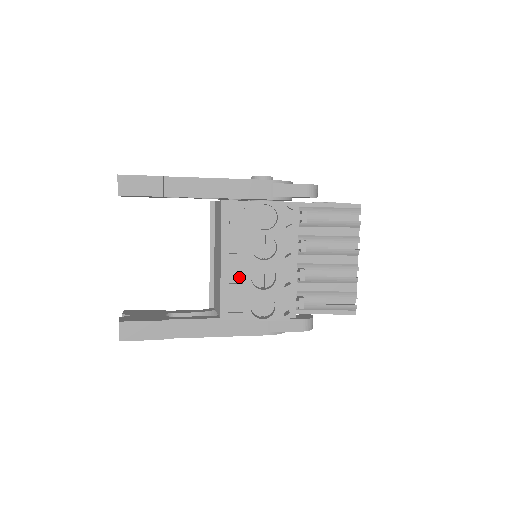
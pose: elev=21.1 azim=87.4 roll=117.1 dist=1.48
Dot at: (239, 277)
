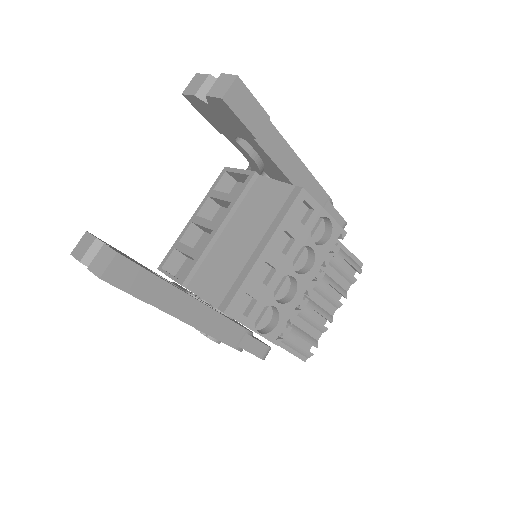
Dot at: (263, 275)
